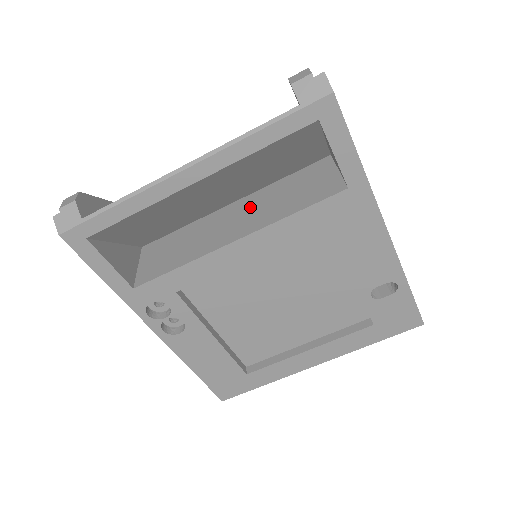
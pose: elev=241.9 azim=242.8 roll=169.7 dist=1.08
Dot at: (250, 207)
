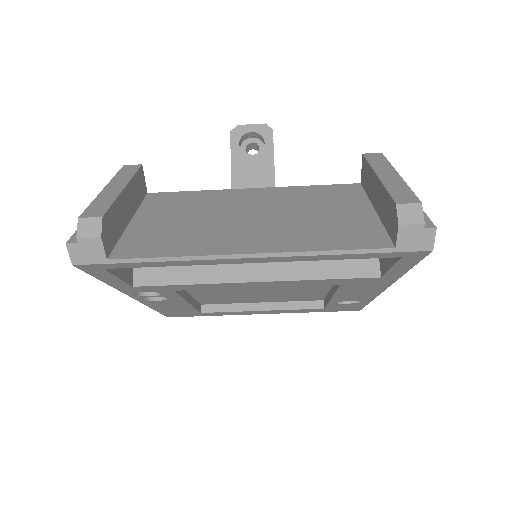
Dot at: occluded
